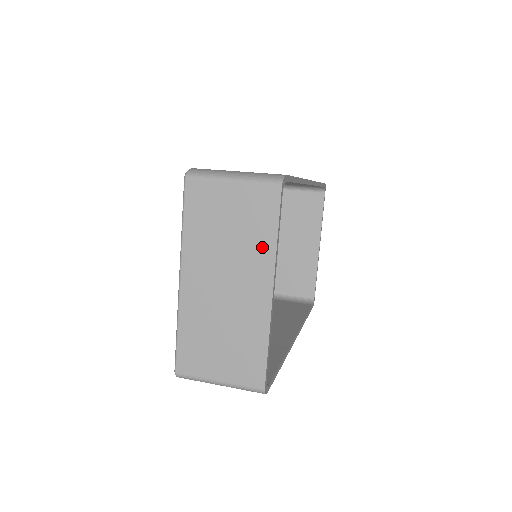
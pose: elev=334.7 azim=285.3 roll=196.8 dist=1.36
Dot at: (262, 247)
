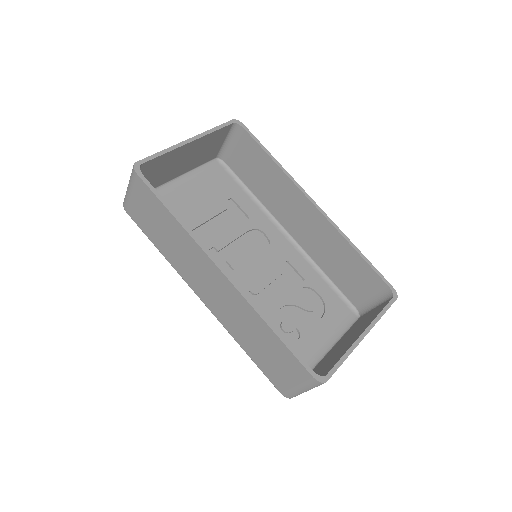
Dot at: occluded
